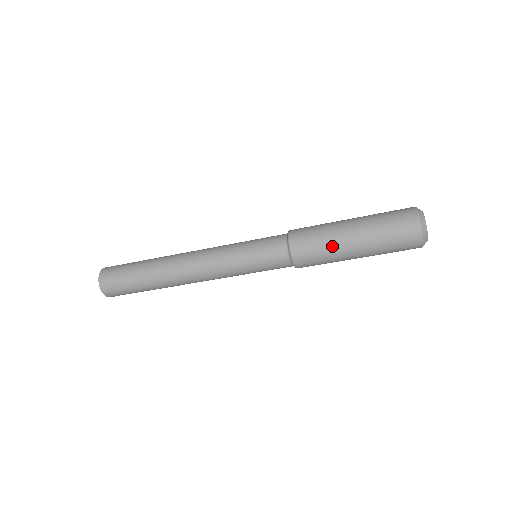
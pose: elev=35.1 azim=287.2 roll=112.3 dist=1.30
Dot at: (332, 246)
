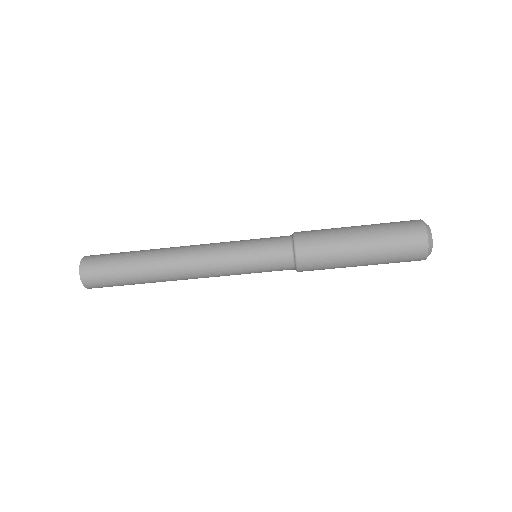
Dot at: (339, 263)
